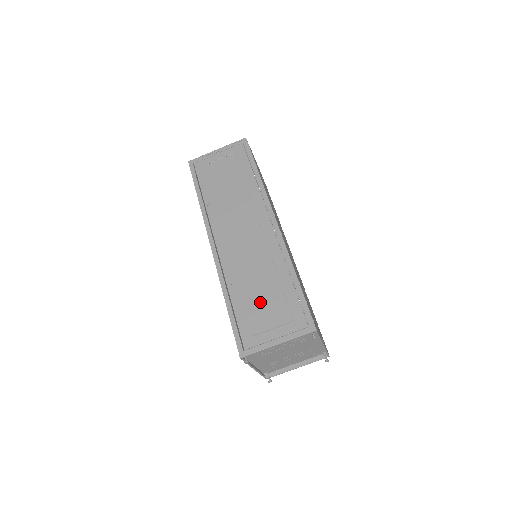
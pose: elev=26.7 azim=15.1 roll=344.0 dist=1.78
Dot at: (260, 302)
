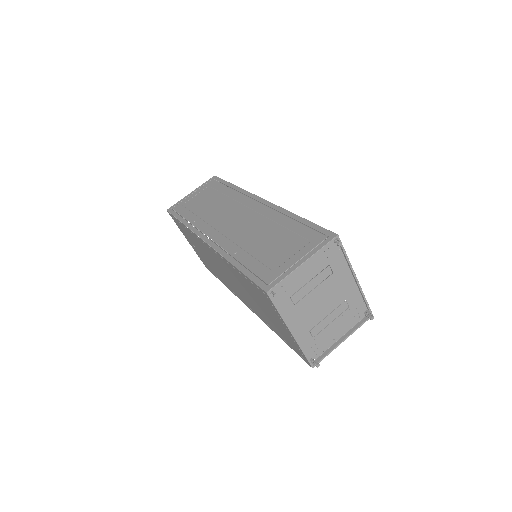
Dot at: (270, 248)
